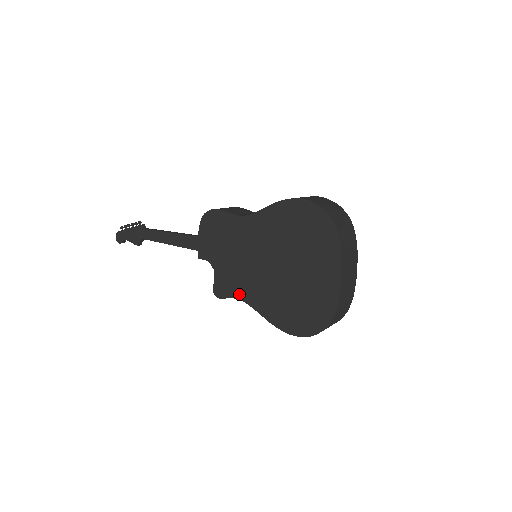
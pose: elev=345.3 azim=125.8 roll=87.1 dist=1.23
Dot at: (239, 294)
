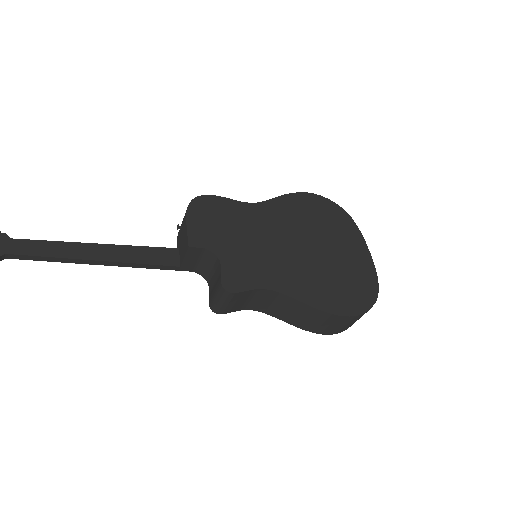
Dot at: (265, 282)
